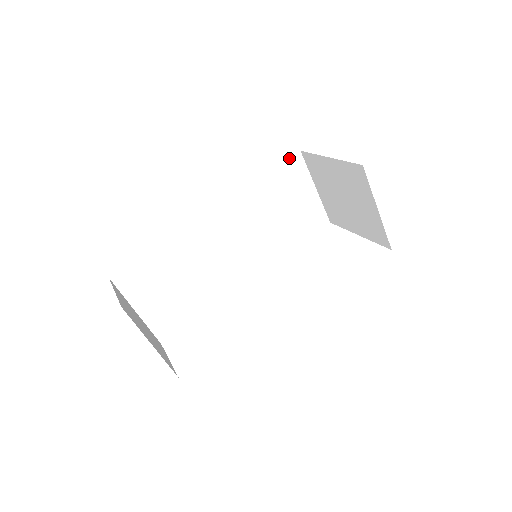
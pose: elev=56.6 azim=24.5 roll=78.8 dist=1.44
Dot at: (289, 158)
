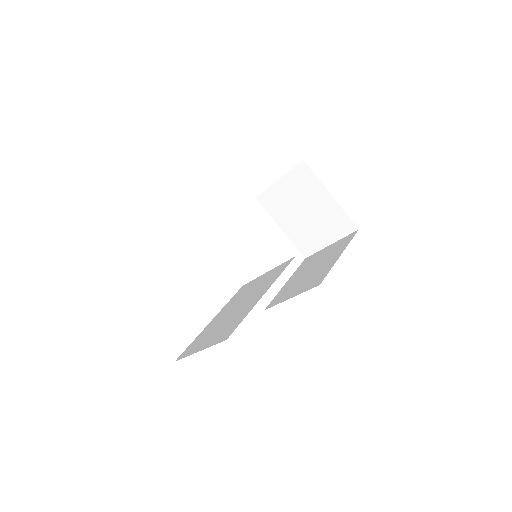
Dot at: occluded
